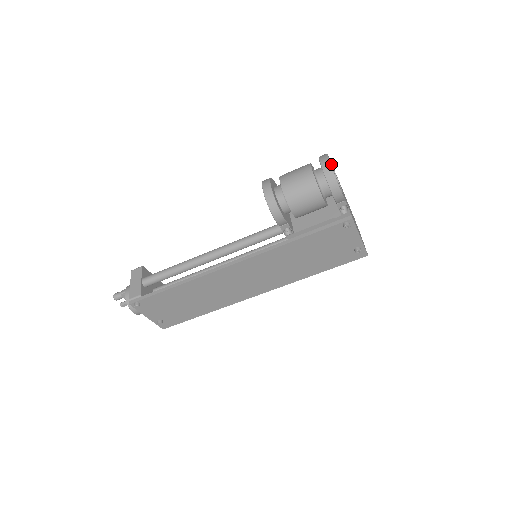
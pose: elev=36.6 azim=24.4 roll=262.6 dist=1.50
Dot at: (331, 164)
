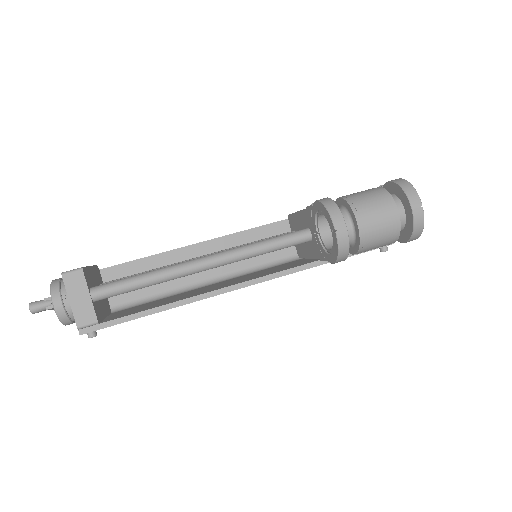
Dot at: occluded
